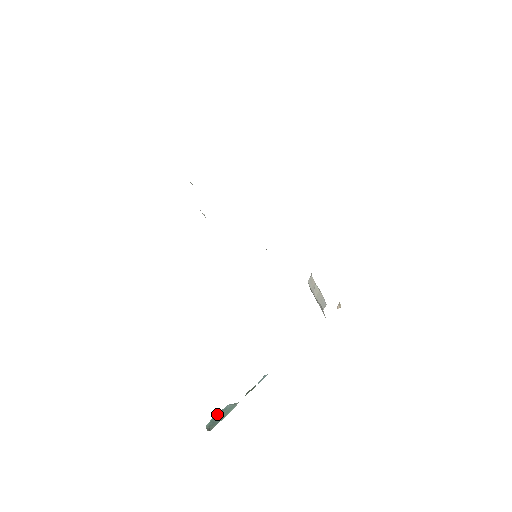
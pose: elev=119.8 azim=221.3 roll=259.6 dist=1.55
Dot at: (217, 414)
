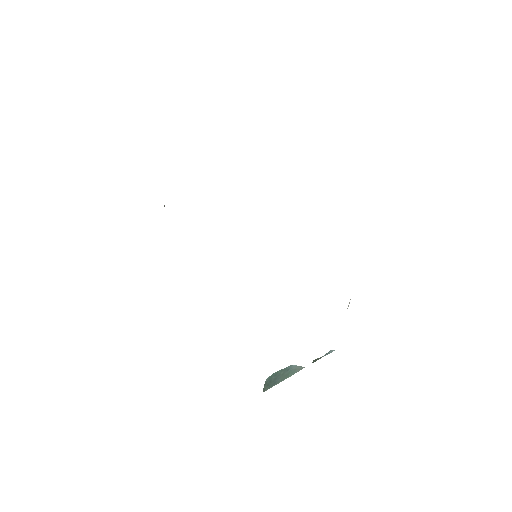
Dot at: (279, 370)
